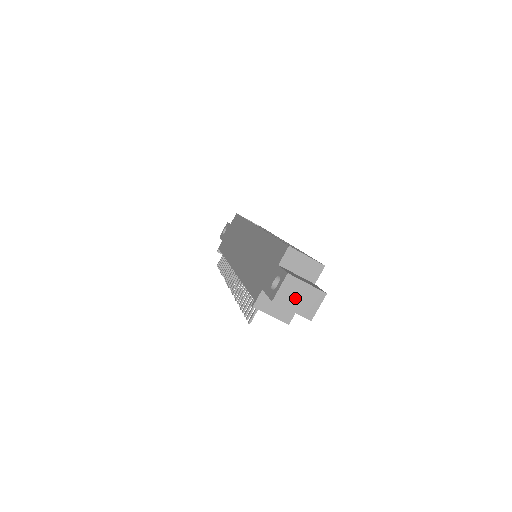
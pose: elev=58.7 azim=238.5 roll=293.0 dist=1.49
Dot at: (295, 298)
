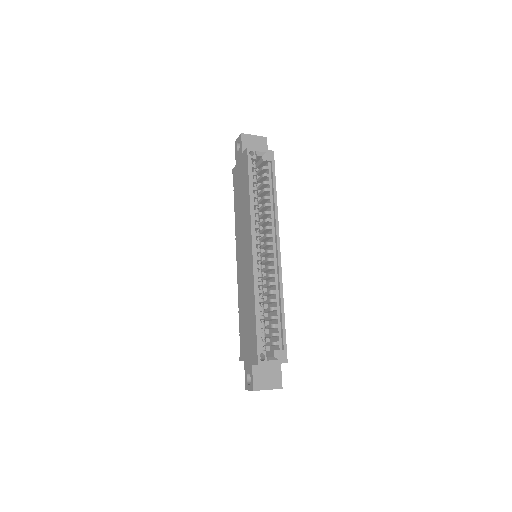
Dot at: occluded
